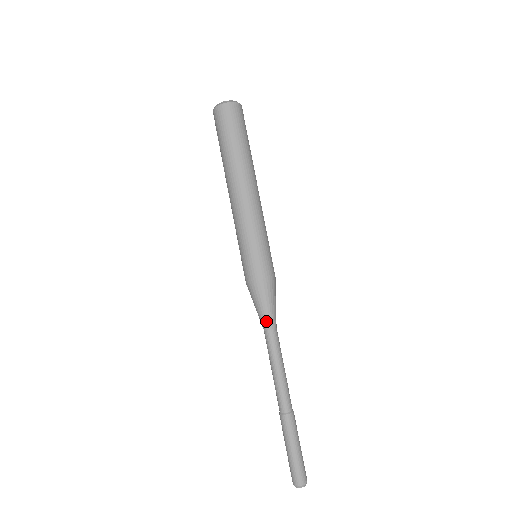
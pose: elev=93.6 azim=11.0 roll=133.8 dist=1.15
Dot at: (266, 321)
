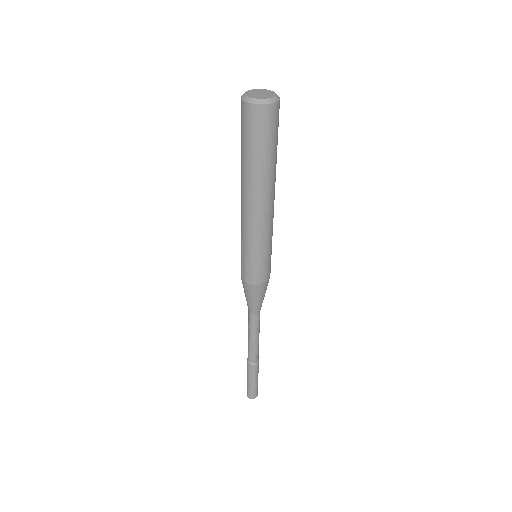
Dot at: (260, 308)
